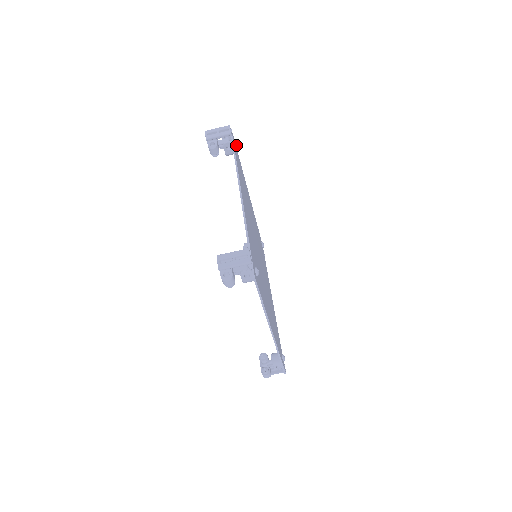
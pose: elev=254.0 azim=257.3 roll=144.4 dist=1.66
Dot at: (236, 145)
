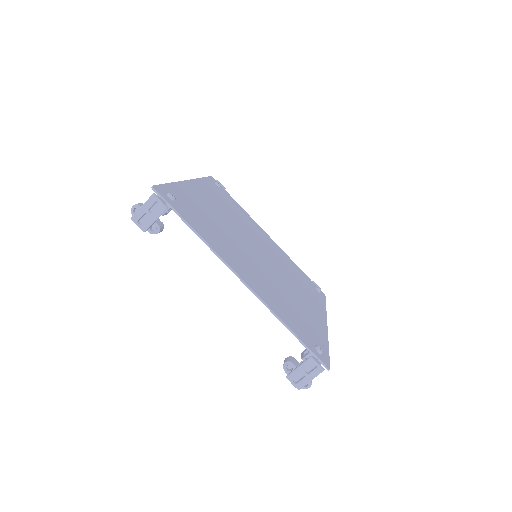
Dot at: (172, 198)
